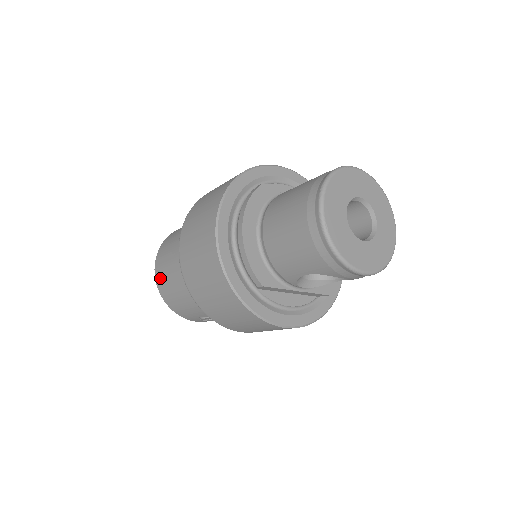
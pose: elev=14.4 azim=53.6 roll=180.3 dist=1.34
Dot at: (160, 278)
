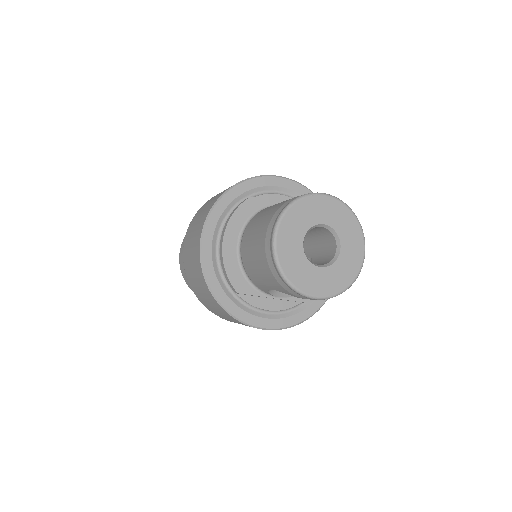
Dot at: (182, 263)
